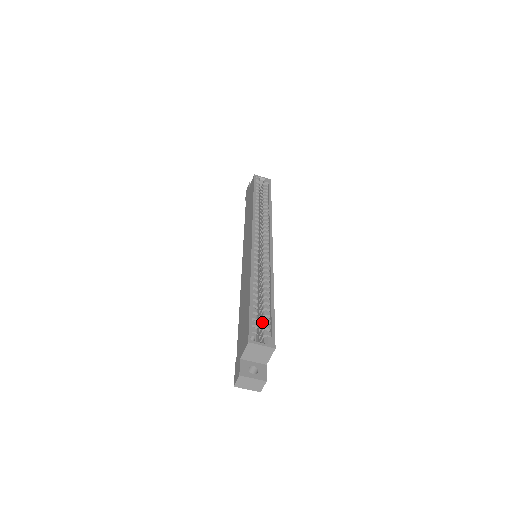
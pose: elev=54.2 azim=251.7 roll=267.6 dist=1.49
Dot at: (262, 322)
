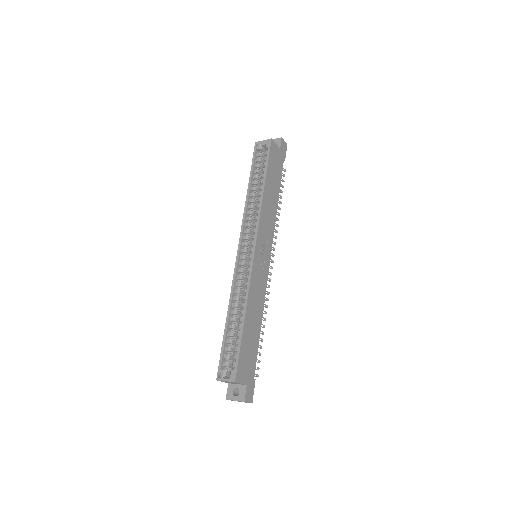
Dot at: (235, 351)
